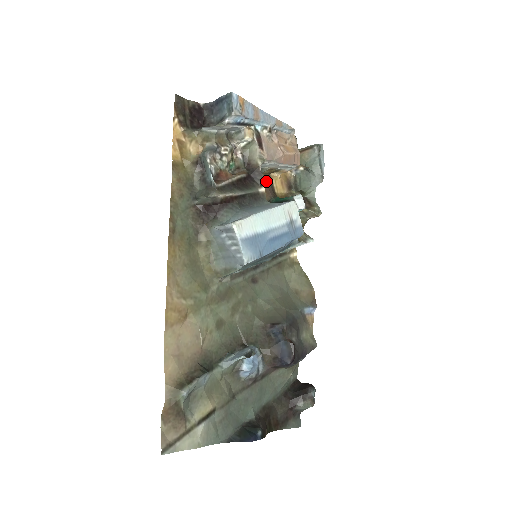
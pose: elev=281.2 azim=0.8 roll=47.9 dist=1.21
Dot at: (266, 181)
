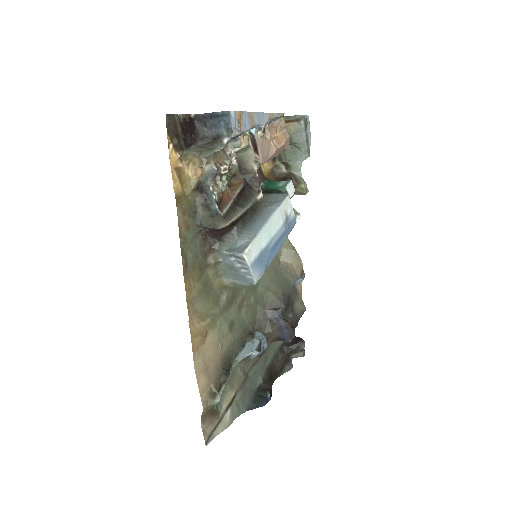
Dot at: occluded
